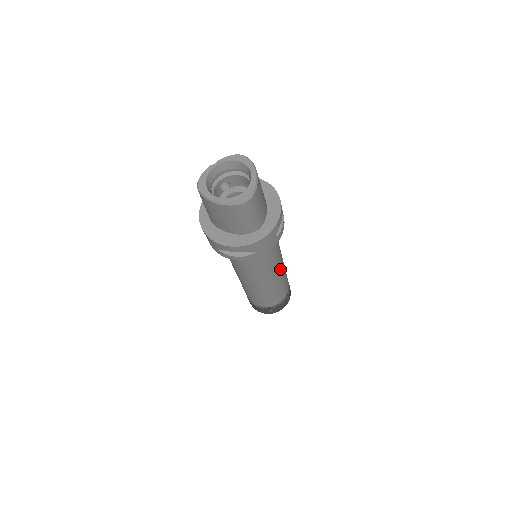
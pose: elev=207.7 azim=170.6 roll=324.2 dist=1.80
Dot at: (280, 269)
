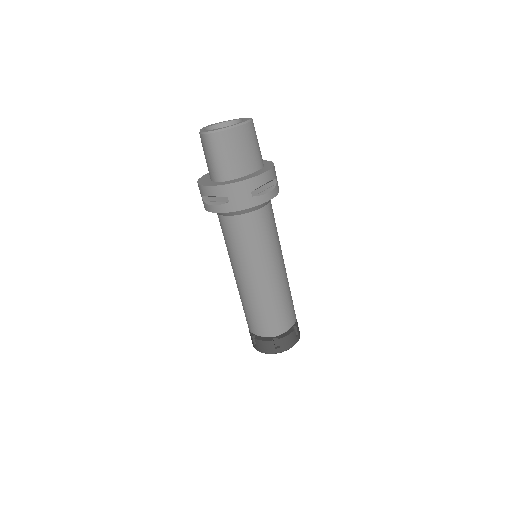
Dot at: occluded
